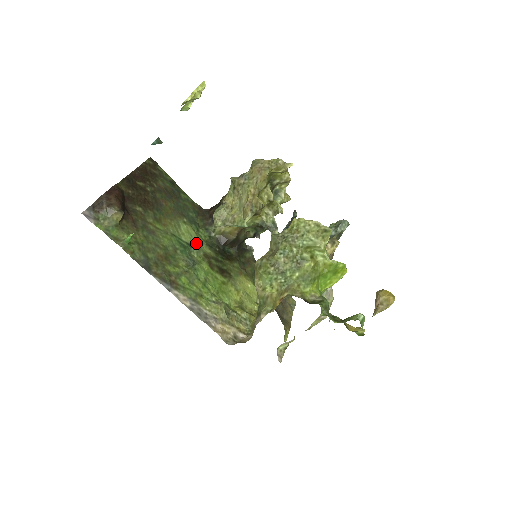
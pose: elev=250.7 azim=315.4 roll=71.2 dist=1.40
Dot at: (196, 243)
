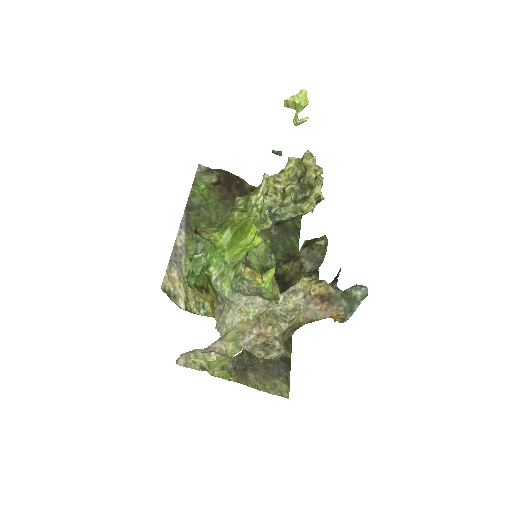
Dot at: (252, 252)
